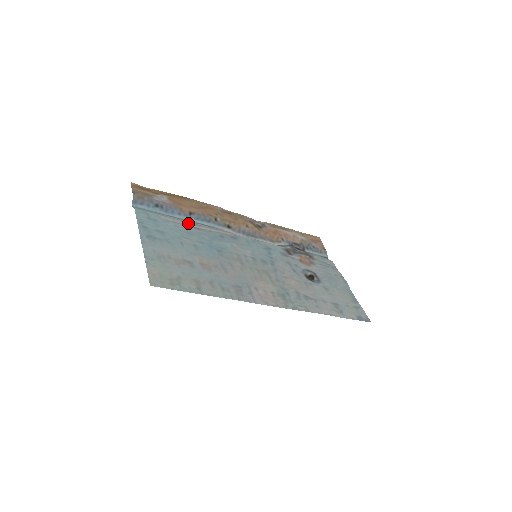
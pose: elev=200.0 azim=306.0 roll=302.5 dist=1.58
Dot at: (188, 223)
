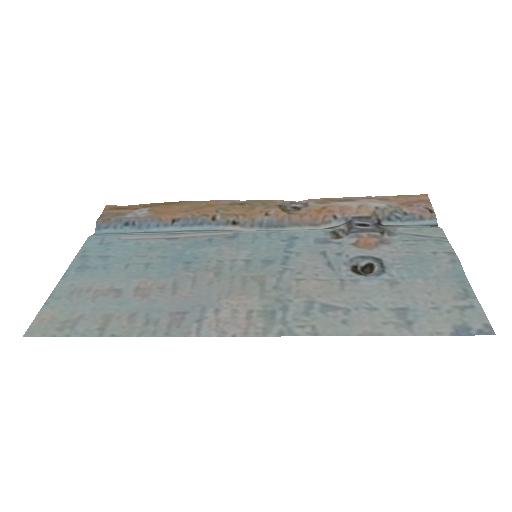
Dot at: (162, 235)
